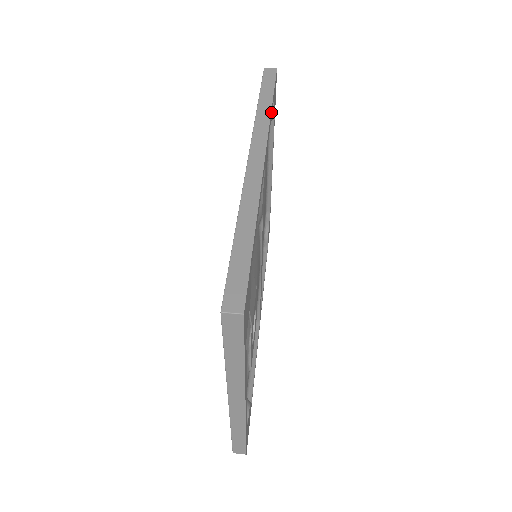
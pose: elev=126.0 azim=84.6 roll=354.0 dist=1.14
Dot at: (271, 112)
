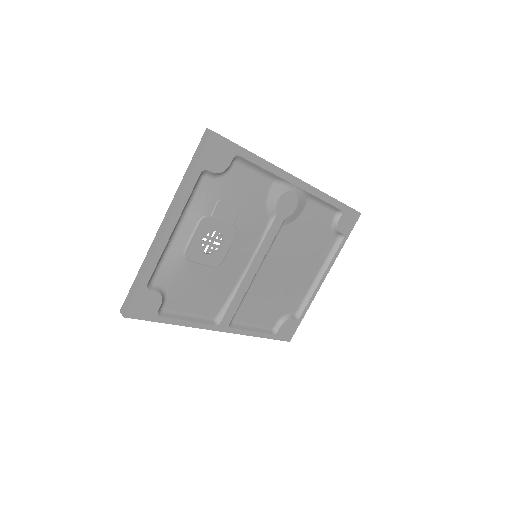
Dot at: (330, 198)
